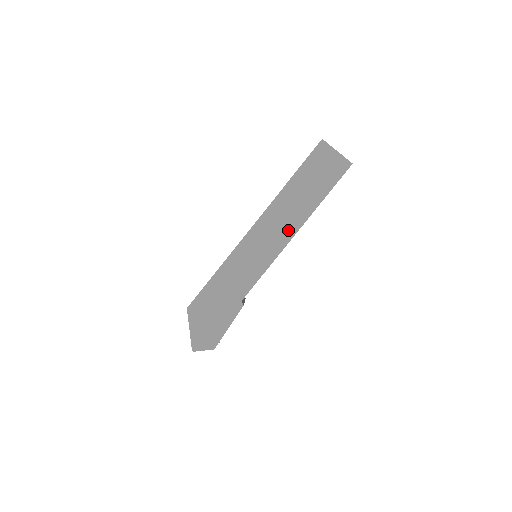
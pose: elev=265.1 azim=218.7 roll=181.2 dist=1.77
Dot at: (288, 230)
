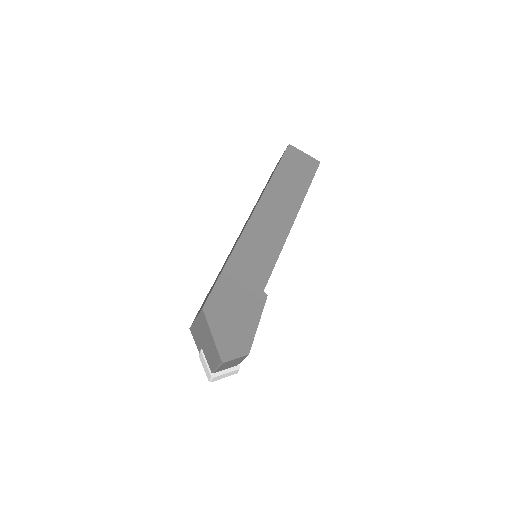
Dot at: (287, 216)
